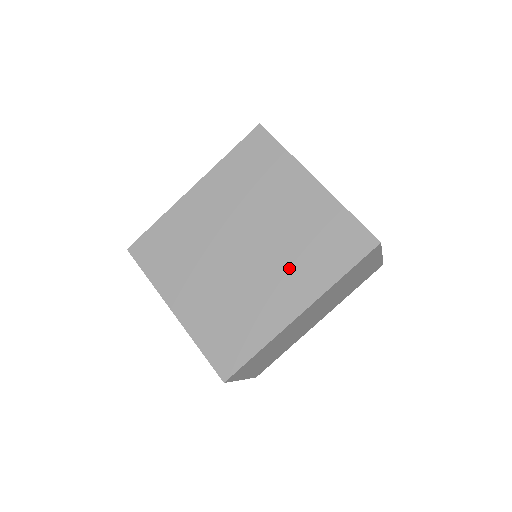
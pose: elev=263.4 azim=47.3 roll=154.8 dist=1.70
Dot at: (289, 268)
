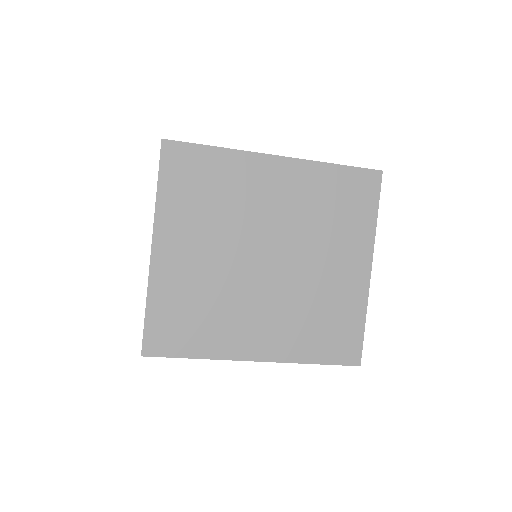
Dot at: (284, 317)
